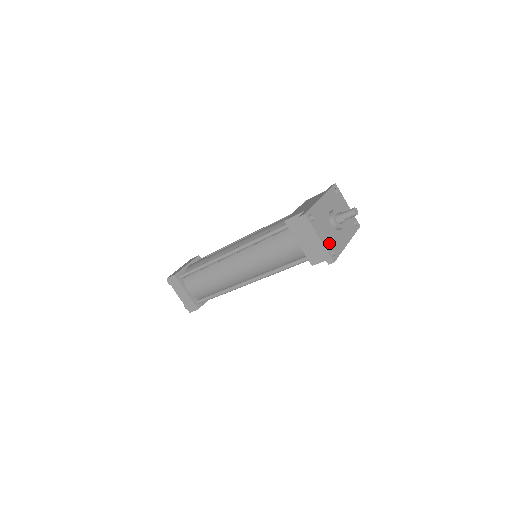
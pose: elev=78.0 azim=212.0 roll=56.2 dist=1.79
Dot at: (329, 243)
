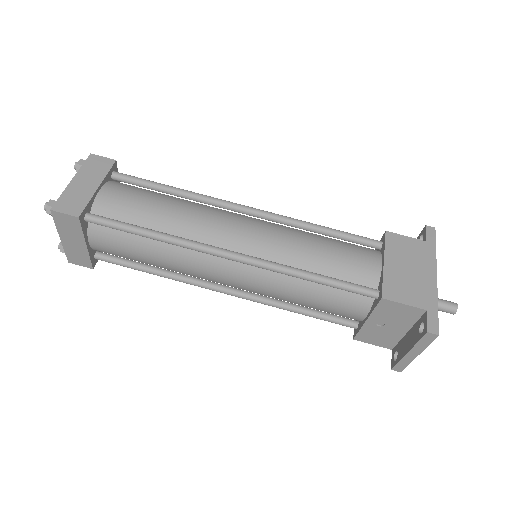
Dot at: occluded
